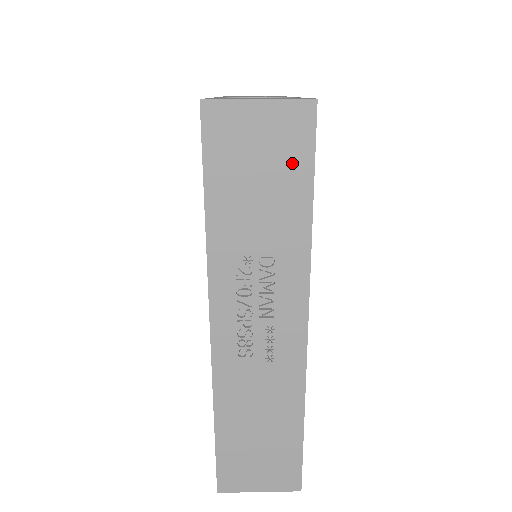
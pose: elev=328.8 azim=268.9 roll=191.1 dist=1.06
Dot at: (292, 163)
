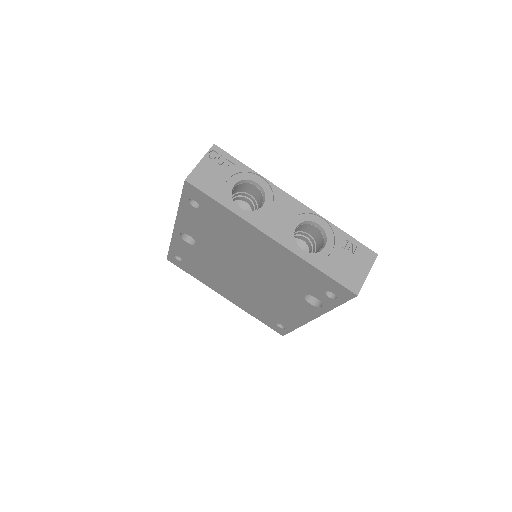
Dot at: occluded
